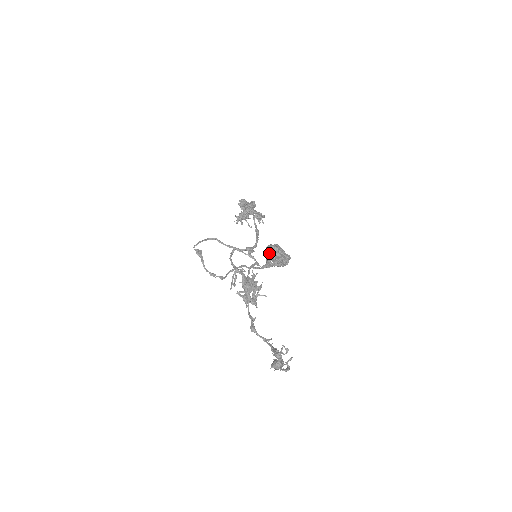
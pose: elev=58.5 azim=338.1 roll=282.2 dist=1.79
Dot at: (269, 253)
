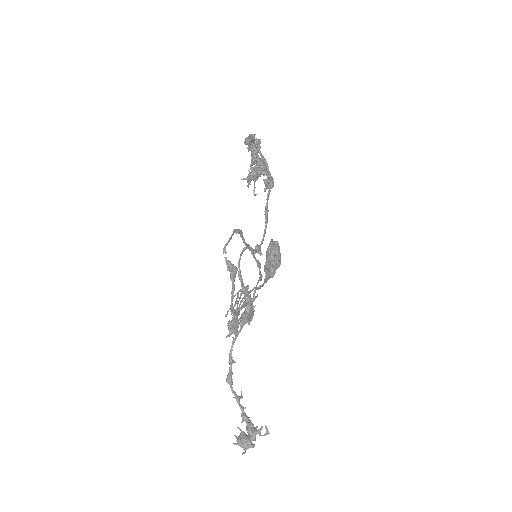
Dot at: (269, 256)
